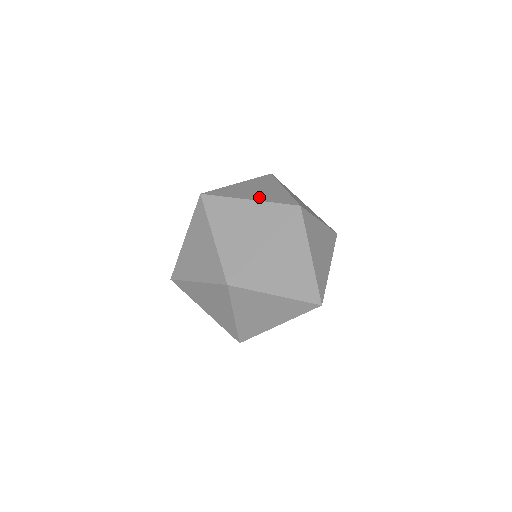
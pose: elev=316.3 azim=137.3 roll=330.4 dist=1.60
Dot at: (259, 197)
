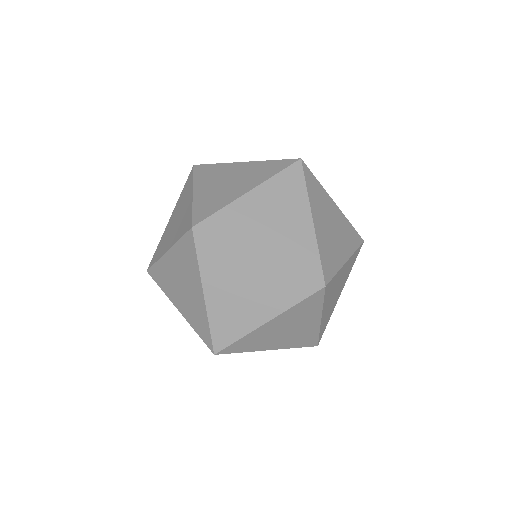
Dot at: (250, 183)
